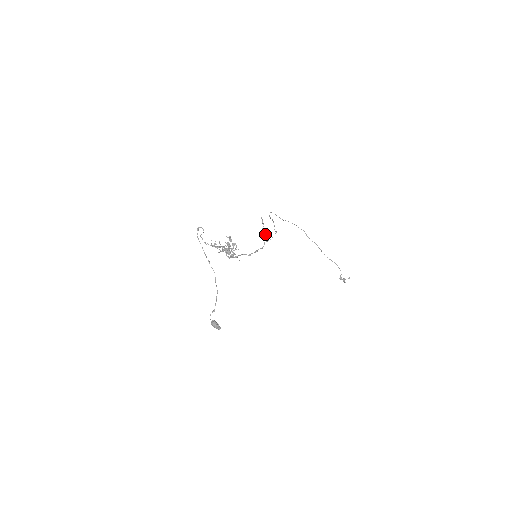
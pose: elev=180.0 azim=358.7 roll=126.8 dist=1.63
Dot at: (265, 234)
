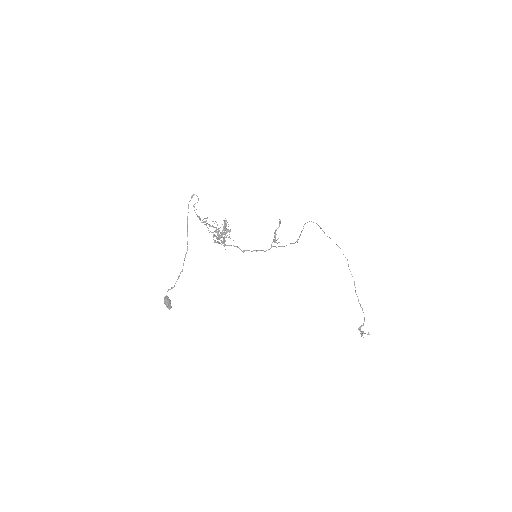
Dot at: occluded
